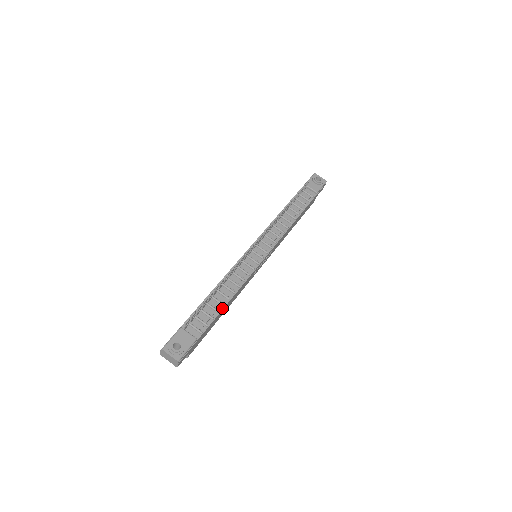
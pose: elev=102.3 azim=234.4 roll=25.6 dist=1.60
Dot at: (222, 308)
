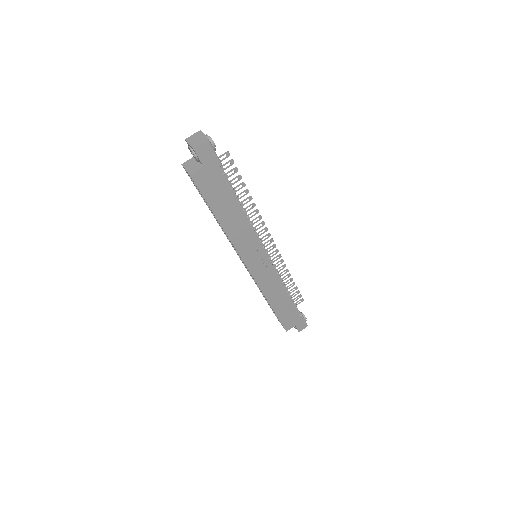
Dot at: (238, 201)
